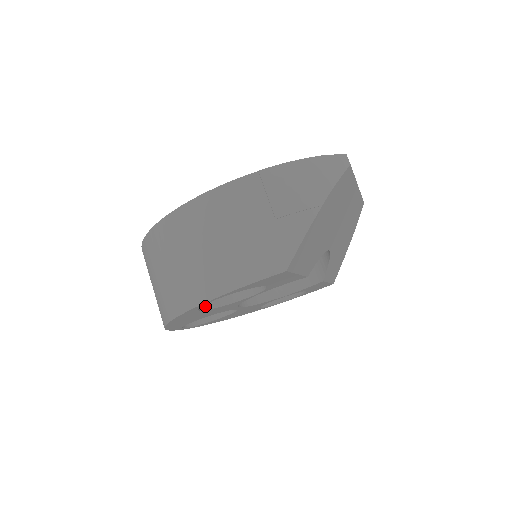
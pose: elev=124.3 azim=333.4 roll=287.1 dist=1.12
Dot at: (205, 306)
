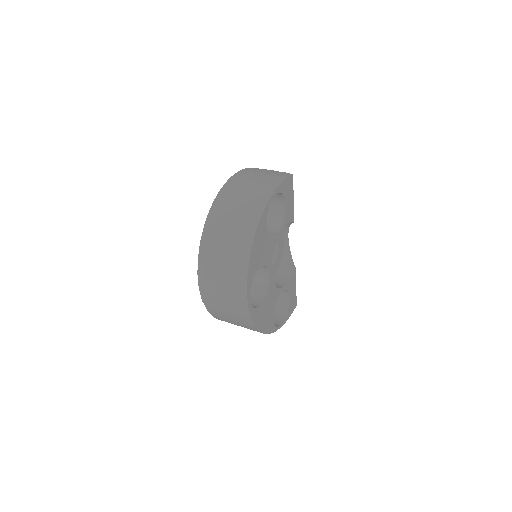
Dot at: (265, 228)
